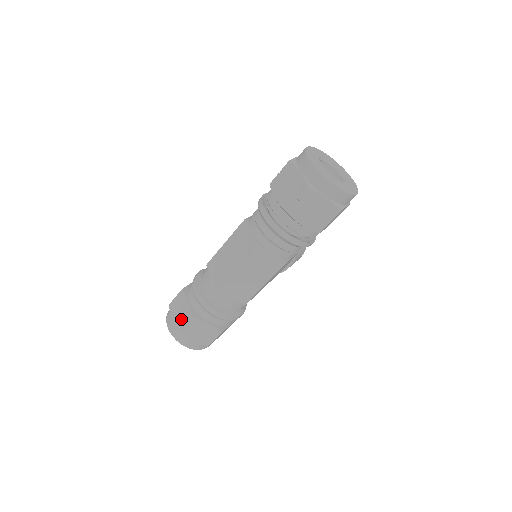
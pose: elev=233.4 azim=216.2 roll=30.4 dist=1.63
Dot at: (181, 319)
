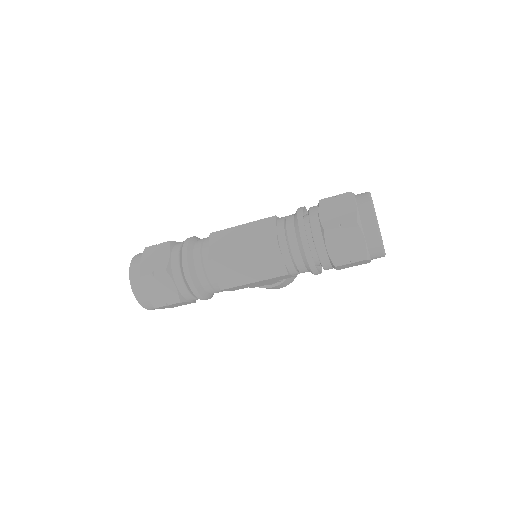
Dot at: (151, 266)
